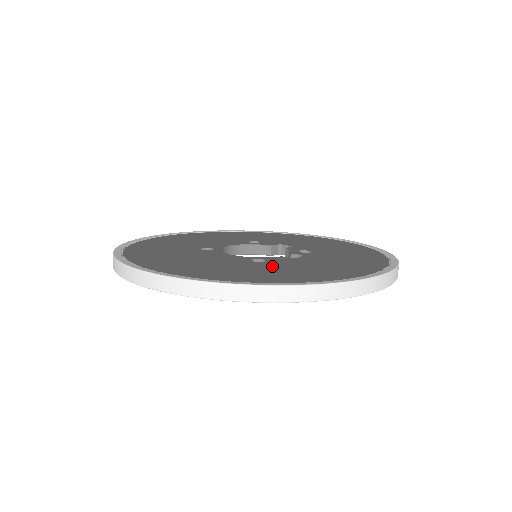
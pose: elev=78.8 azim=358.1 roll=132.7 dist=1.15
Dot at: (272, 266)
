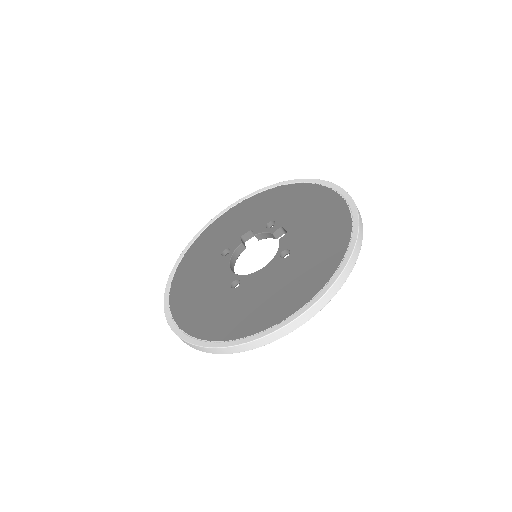
Dot at: (305, 247)
